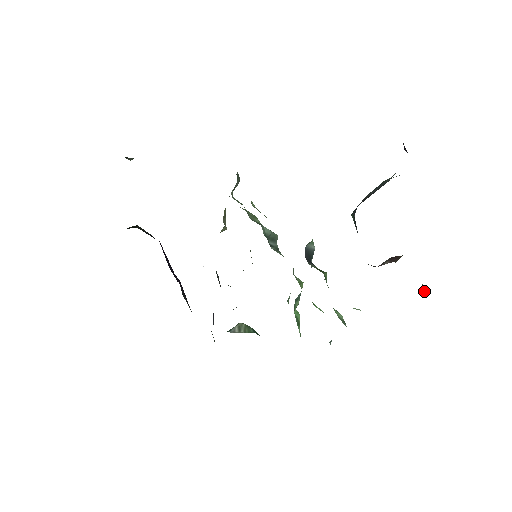
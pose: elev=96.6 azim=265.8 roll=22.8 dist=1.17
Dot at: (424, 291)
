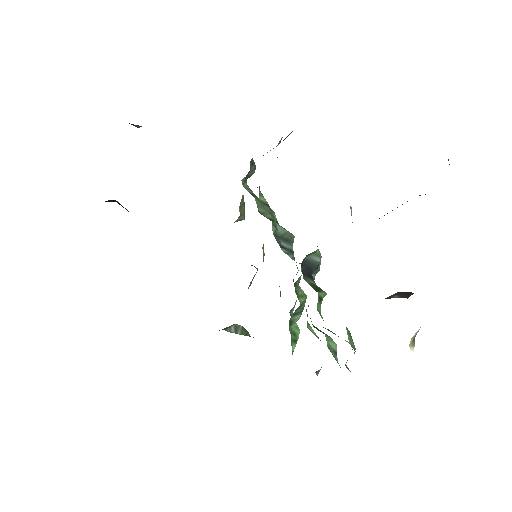
Dot at: (412, 347)
